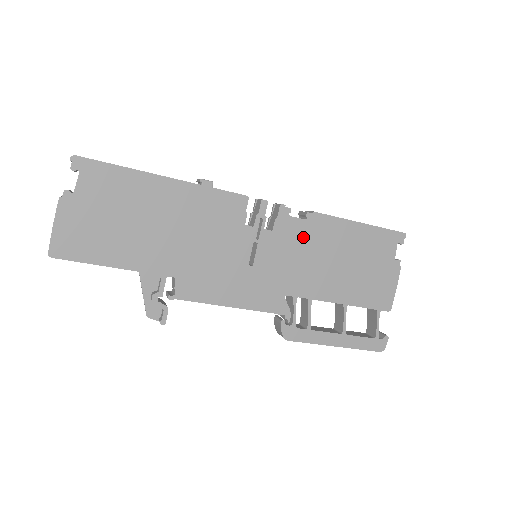
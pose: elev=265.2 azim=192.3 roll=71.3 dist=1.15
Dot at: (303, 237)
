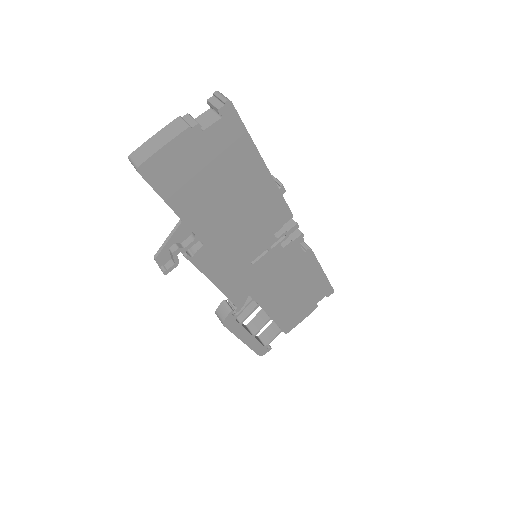
Dot at: (293, 263)
